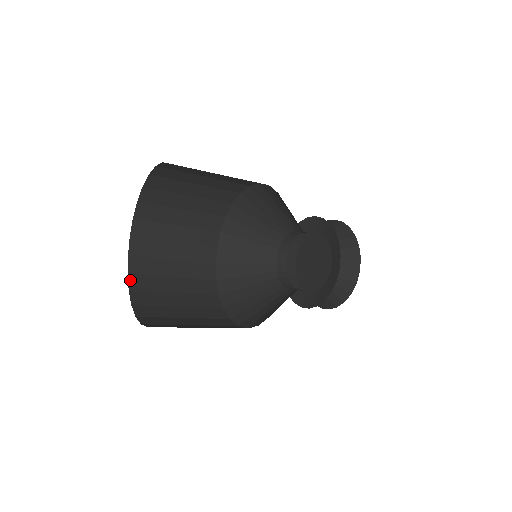
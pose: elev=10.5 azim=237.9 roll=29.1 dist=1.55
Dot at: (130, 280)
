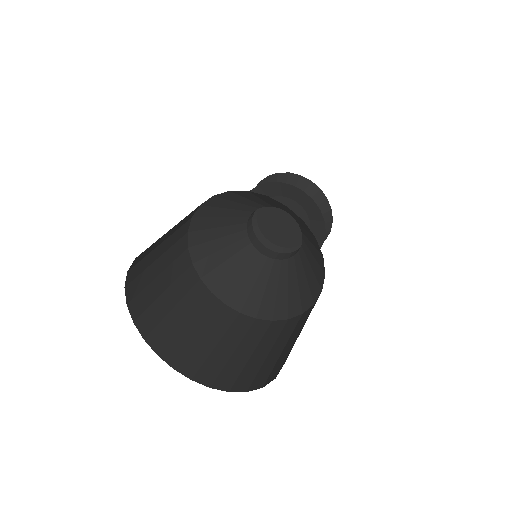
Dot at: (150, 344)
